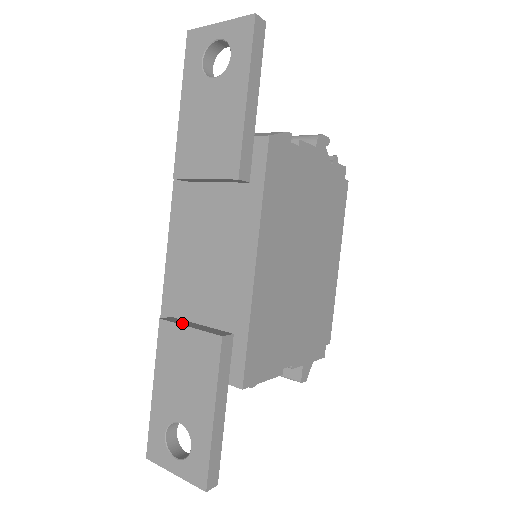
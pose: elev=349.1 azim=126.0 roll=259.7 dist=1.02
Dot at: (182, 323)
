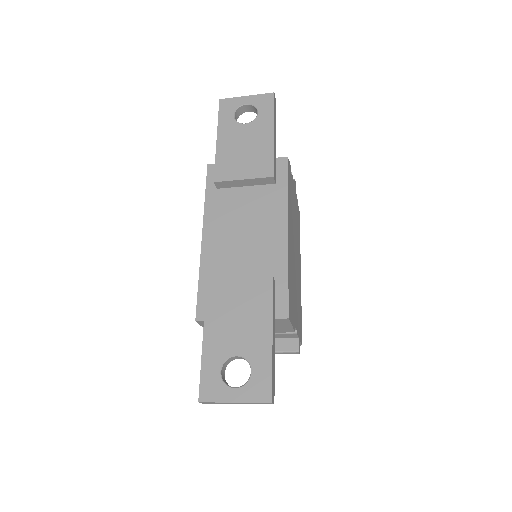
Dot at: (229, 279)
